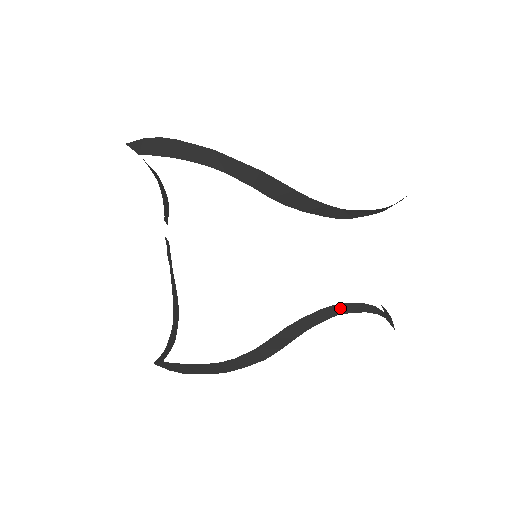
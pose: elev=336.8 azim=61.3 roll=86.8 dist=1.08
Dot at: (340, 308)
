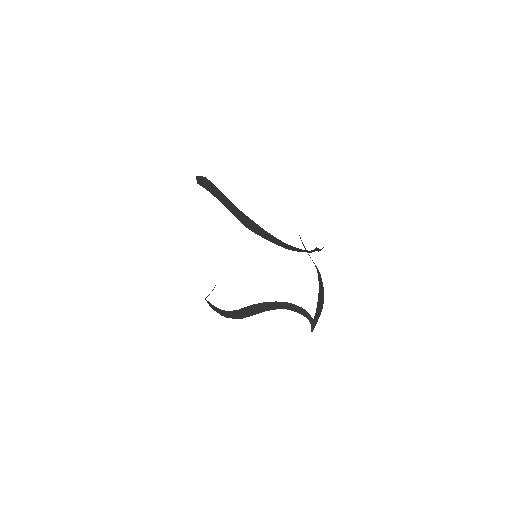
Dot at: (287, 305)
